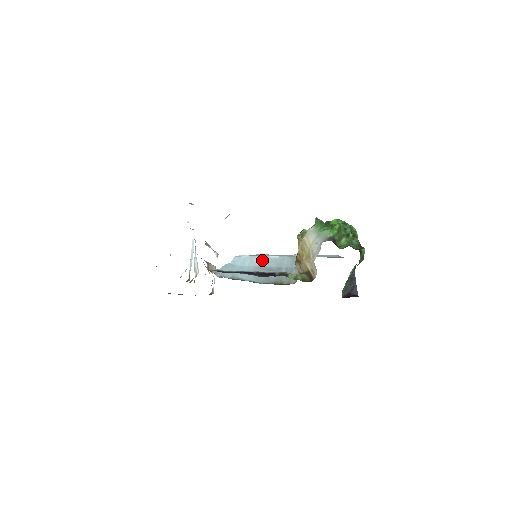
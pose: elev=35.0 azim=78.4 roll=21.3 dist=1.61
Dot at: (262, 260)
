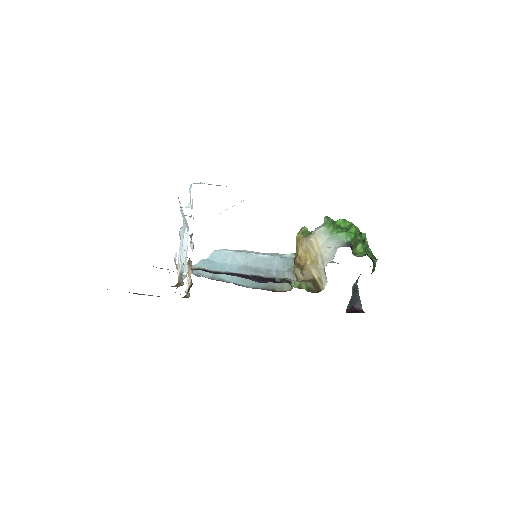
Dot at: (248, 258)
